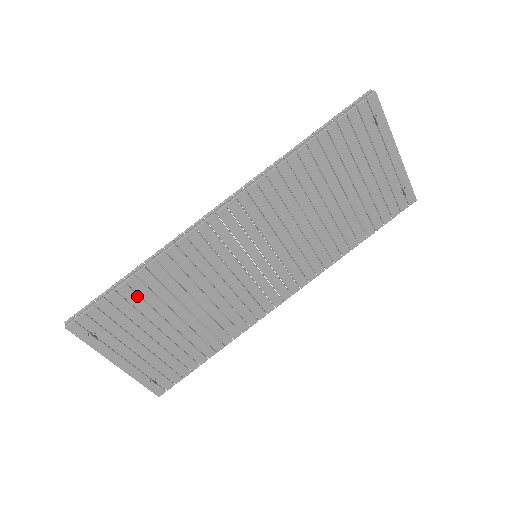
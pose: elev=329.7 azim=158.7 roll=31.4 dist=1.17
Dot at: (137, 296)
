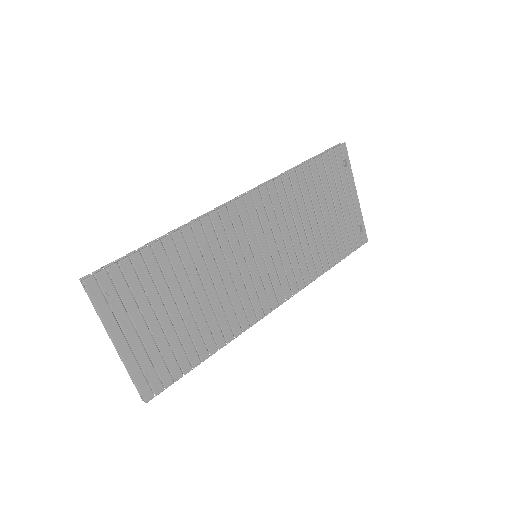
Dot at: (157, 264)
